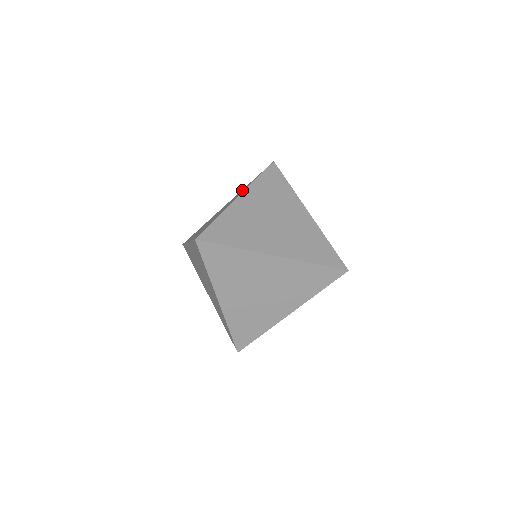
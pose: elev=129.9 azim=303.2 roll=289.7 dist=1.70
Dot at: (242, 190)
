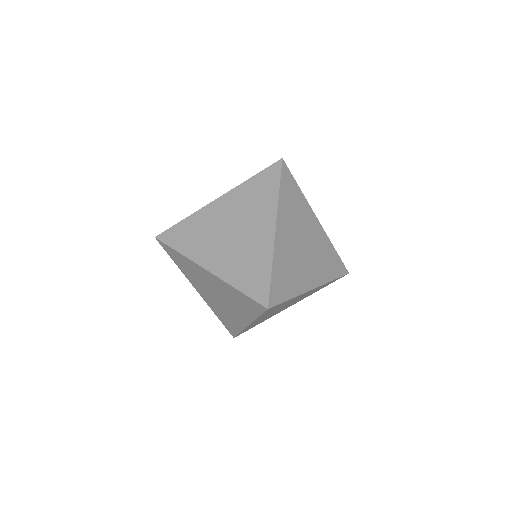
Dot at: (251, 195)
